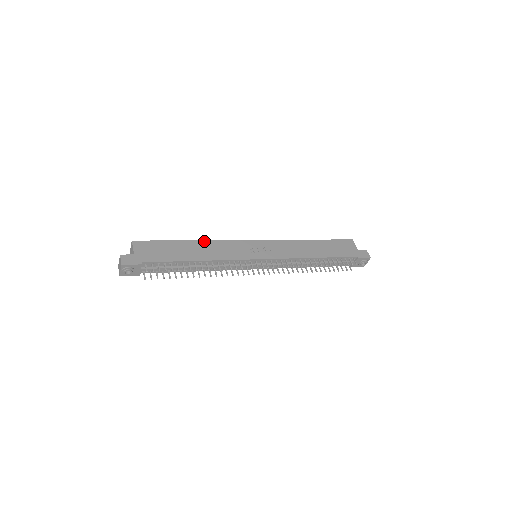
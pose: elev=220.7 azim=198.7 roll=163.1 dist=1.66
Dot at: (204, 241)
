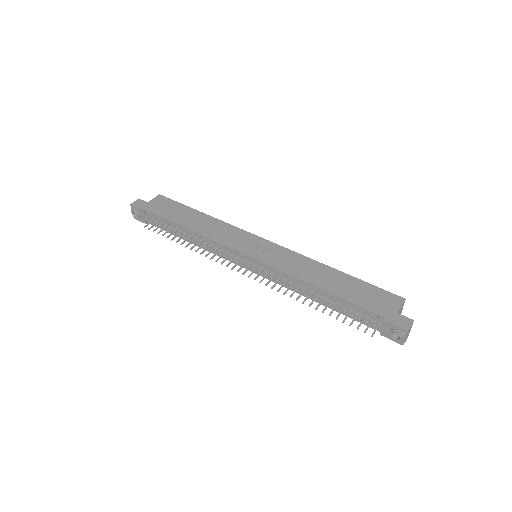
Dot at: (214, 218)
